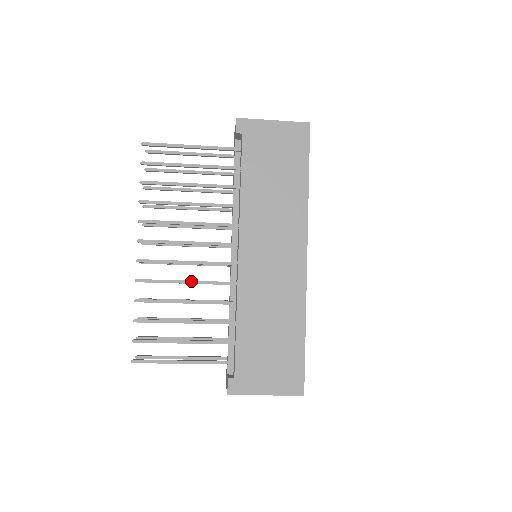
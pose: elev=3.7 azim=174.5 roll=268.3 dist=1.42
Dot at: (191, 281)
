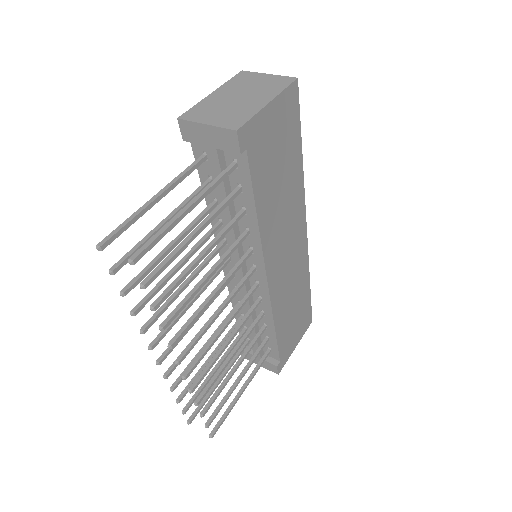
Dot at: (232, 338)
